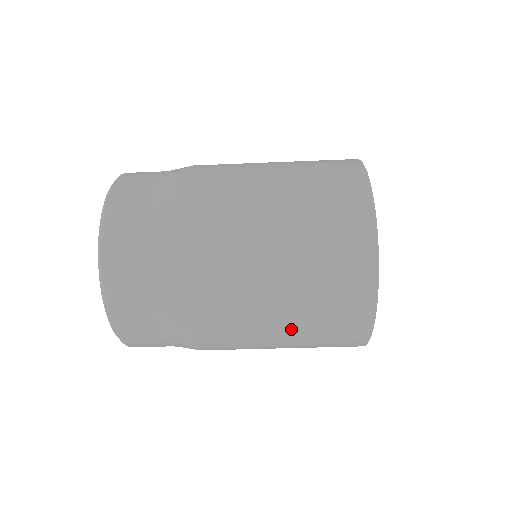
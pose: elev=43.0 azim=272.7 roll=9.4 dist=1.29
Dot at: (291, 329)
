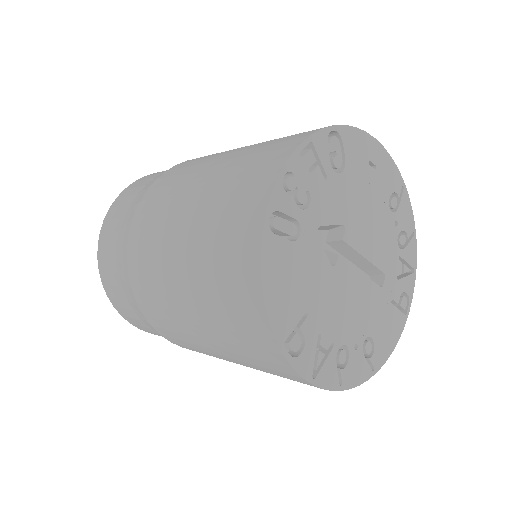
Dot at: occluded
